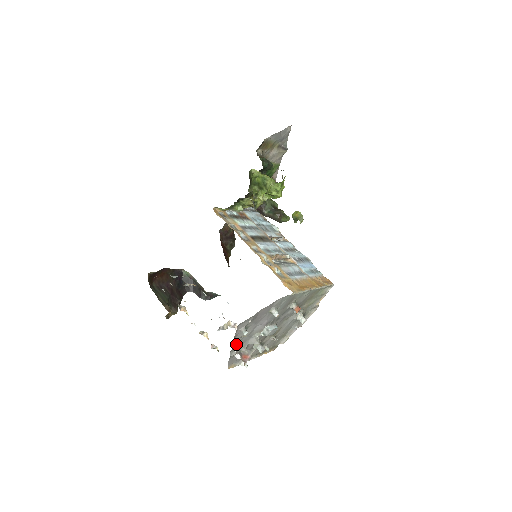
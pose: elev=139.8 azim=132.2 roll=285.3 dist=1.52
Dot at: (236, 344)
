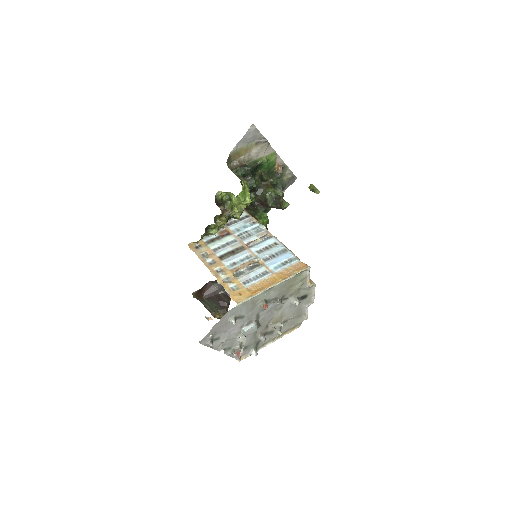
Dot at: (222, 348)
